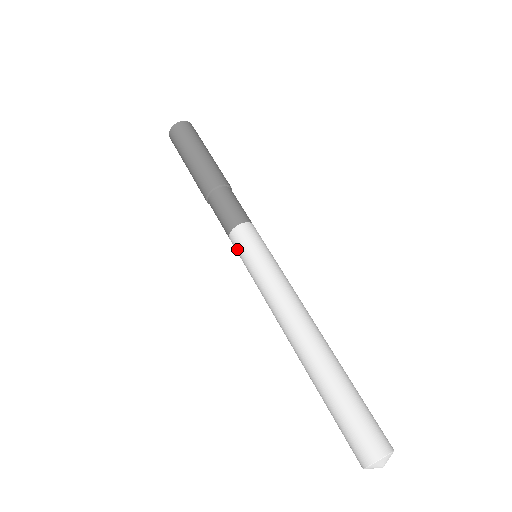
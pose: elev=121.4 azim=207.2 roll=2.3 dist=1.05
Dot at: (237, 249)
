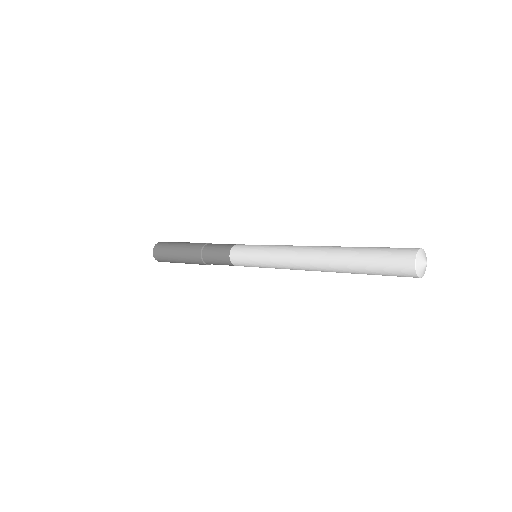
Dot at: (242, 264)
